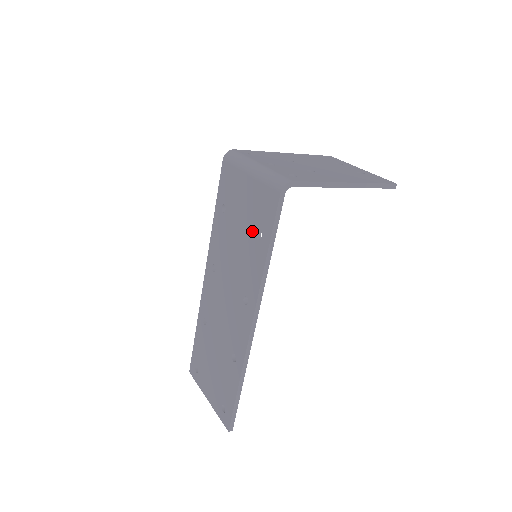
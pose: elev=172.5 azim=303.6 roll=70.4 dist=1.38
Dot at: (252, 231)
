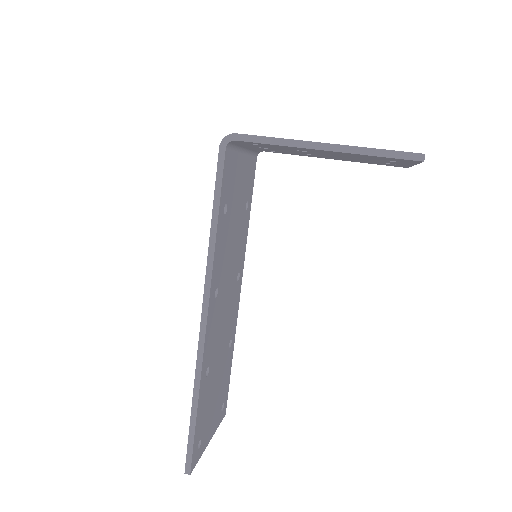
Dot at: occluded
